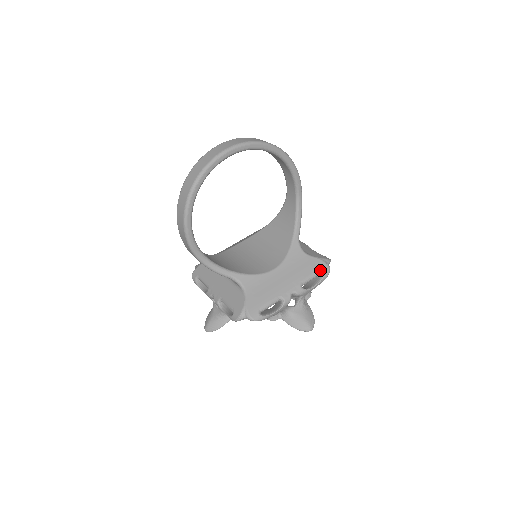
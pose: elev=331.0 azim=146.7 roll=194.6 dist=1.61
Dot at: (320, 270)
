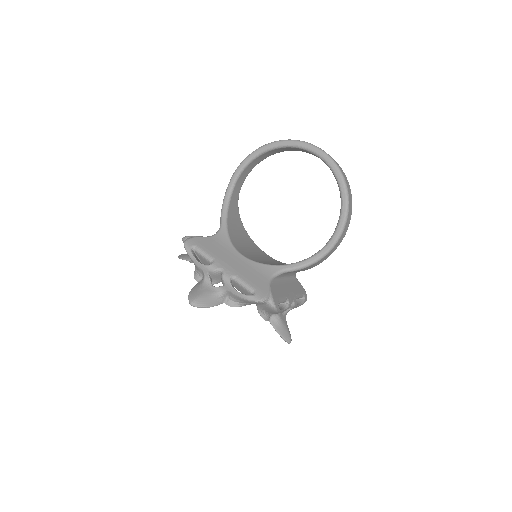
Dot at: (257, 291)
